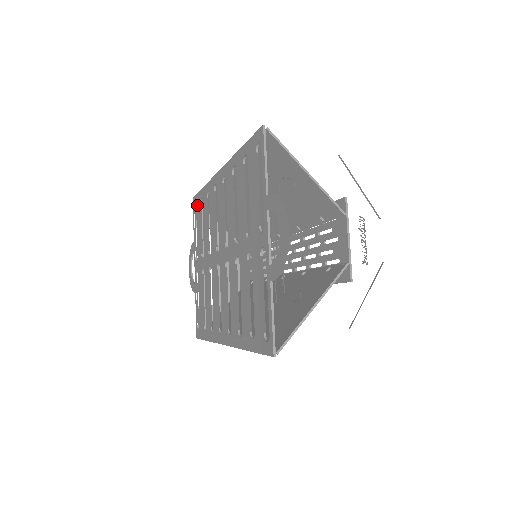
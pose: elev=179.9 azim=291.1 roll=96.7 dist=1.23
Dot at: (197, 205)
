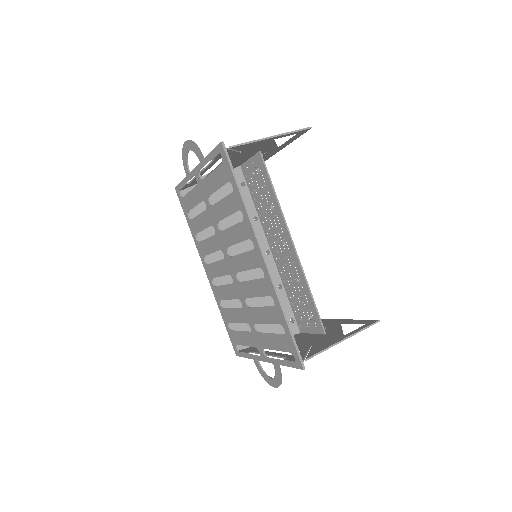
Dot at: (224, 170)
